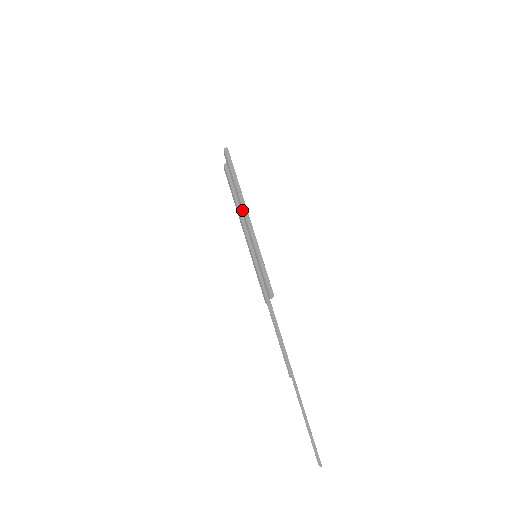
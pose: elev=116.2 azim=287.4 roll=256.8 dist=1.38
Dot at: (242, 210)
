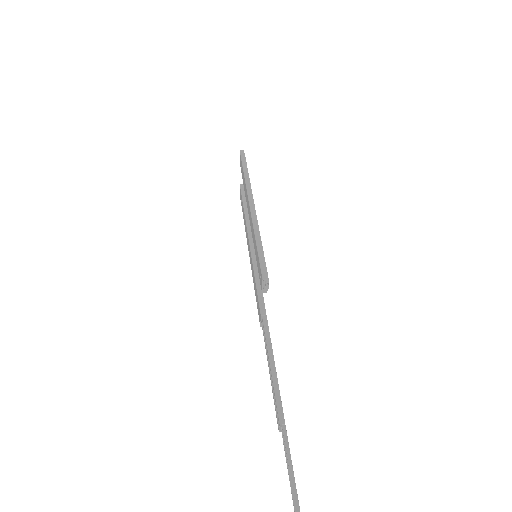
Dot at: (247, 199)
